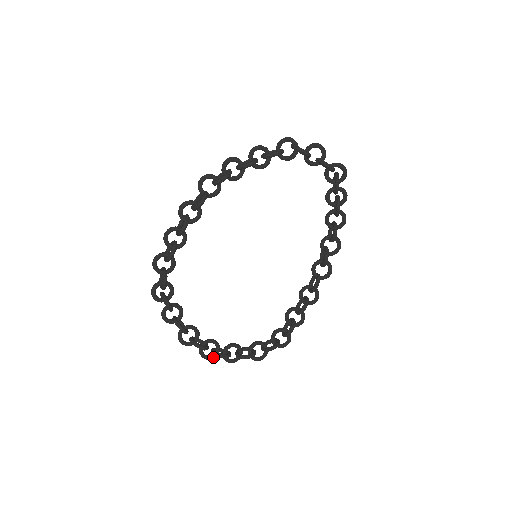
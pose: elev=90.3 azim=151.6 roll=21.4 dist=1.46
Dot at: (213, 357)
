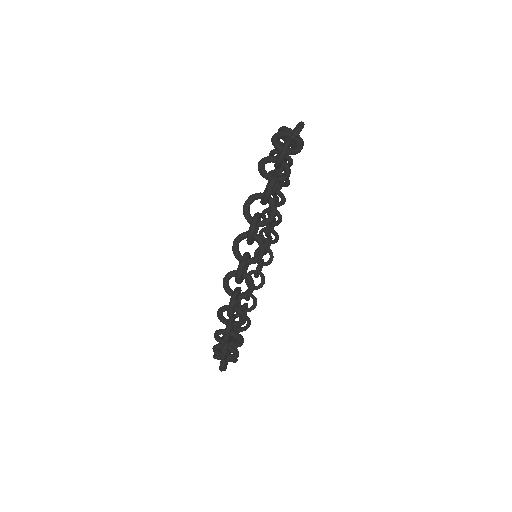
Dot at: occluded
